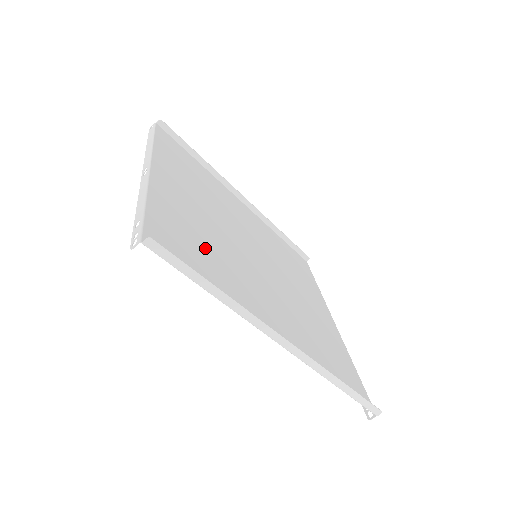
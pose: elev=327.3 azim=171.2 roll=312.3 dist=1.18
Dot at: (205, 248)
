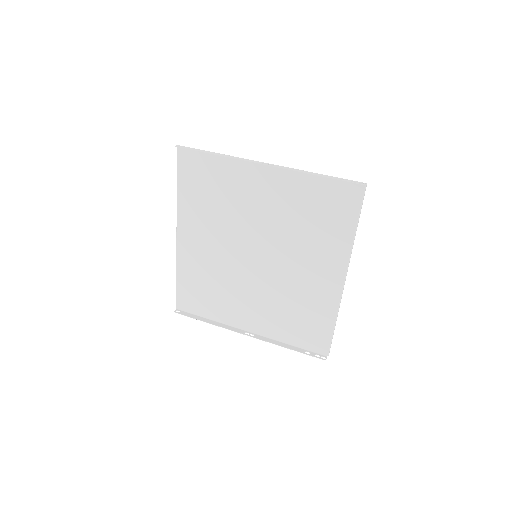
Dot at: (312, 218)
